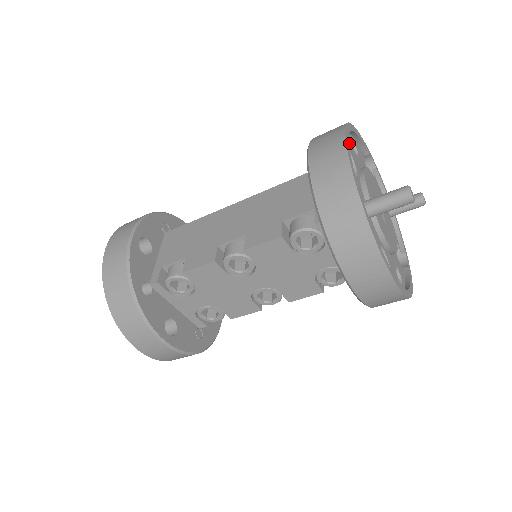
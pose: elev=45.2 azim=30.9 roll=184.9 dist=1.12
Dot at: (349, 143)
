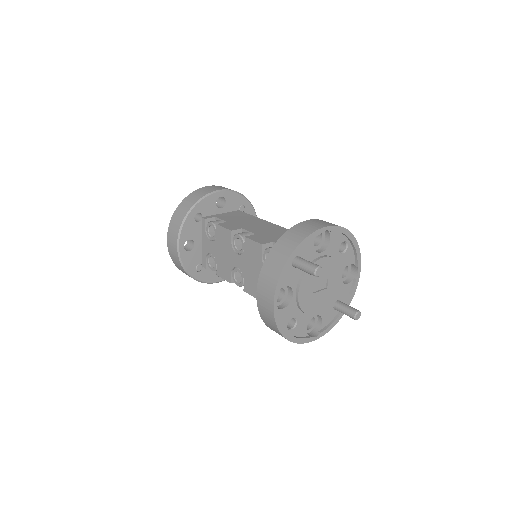
Dot at: (338, 239)
